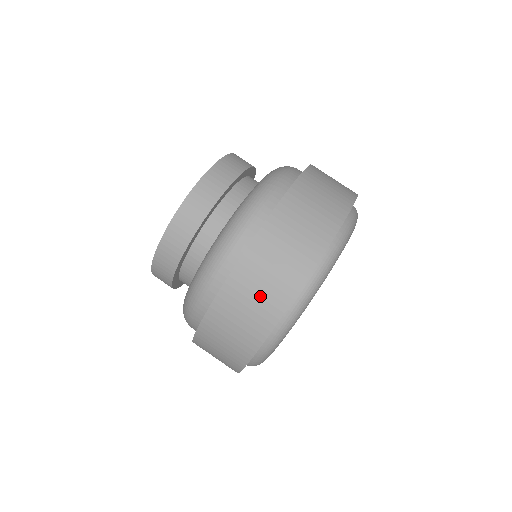
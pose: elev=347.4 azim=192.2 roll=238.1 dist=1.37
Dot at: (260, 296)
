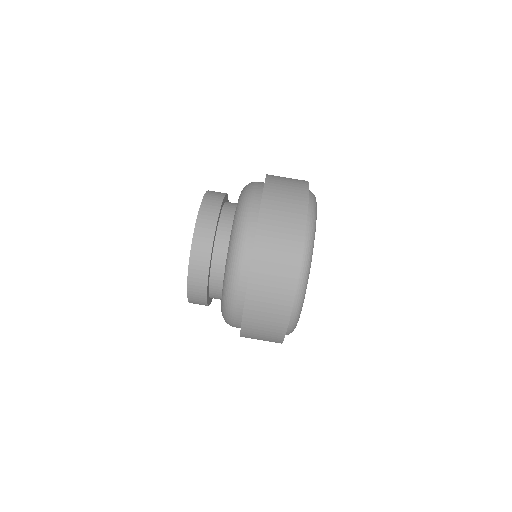
Dot at: (287, 207)
